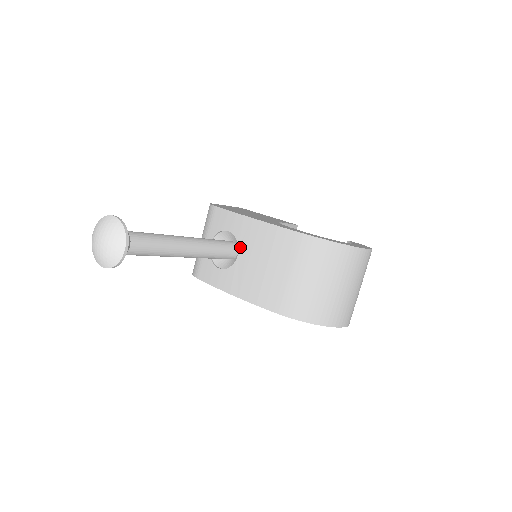
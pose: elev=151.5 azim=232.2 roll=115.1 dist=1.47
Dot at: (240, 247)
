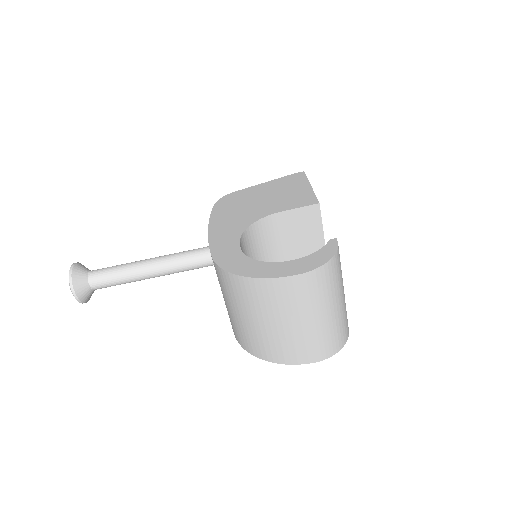
Dot at: occluded
